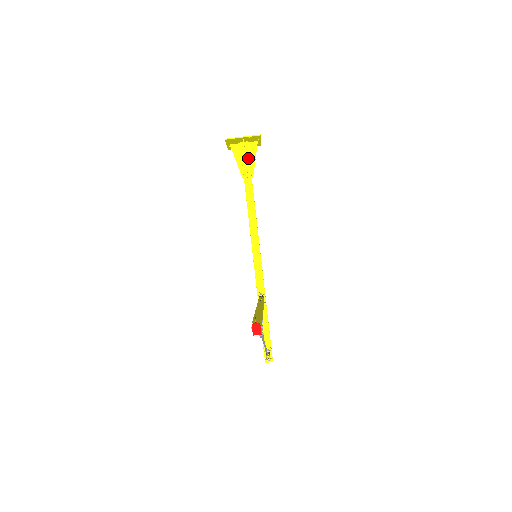
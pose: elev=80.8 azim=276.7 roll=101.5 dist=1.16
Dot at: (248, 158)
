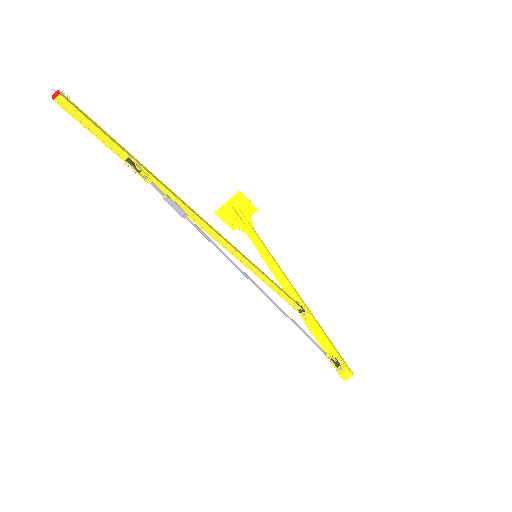
Dot at: (242, 216)
